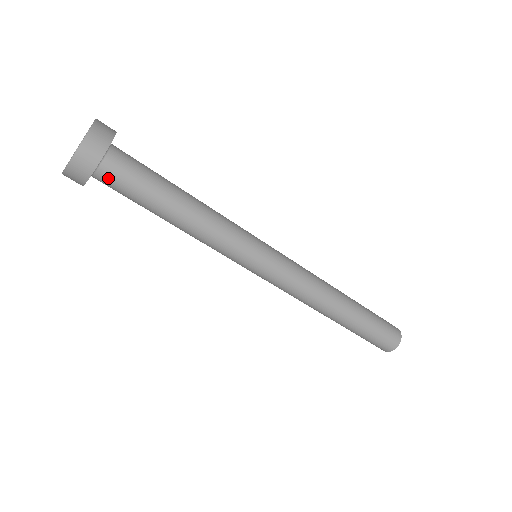
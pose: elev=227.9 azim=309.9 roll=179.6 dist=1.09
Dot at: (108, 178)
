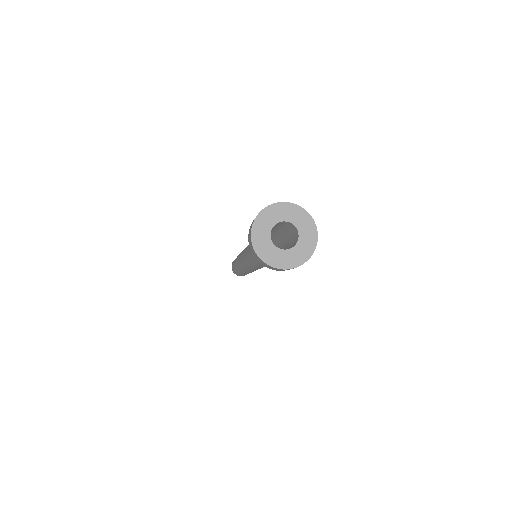
Dot at: occluded
